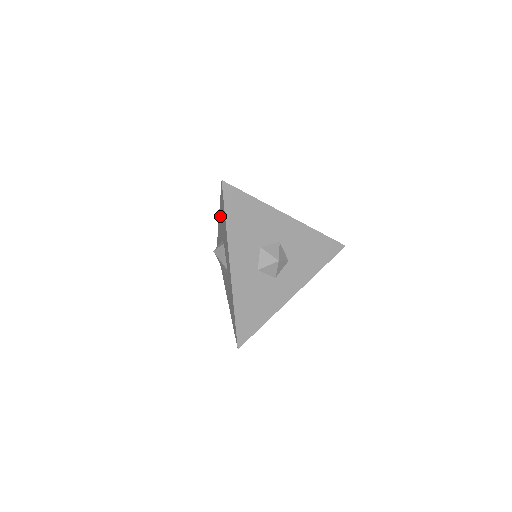
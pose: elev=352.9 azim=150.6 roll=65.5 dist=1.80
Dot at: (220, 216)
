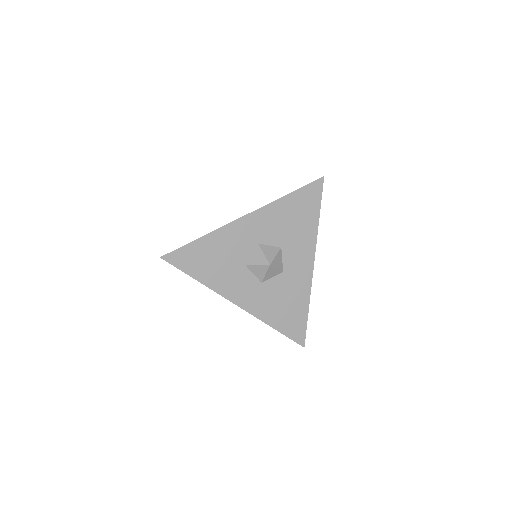
Dot at: occluded
